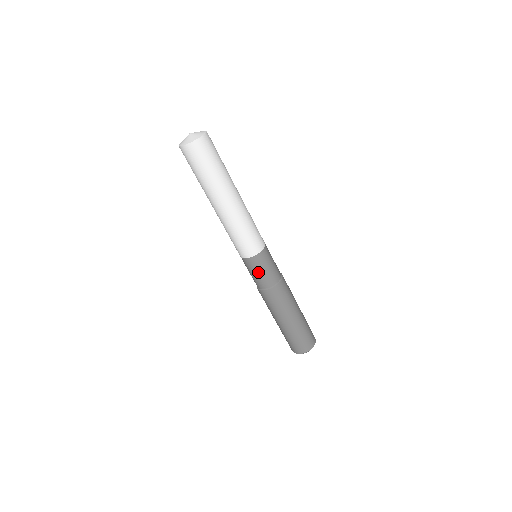
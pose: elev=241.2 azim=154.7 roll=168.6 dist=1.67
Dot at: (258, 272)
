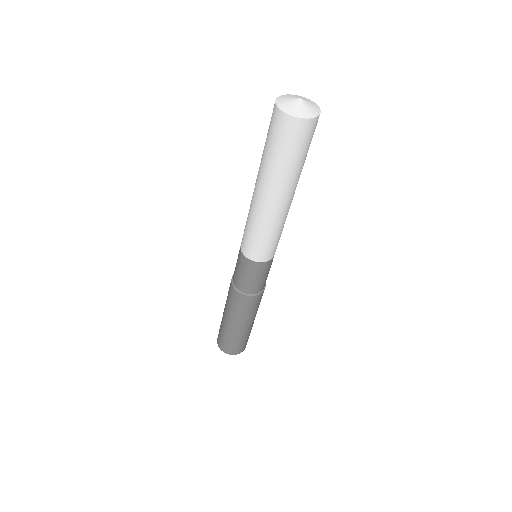
Dot at: (248, 276)
